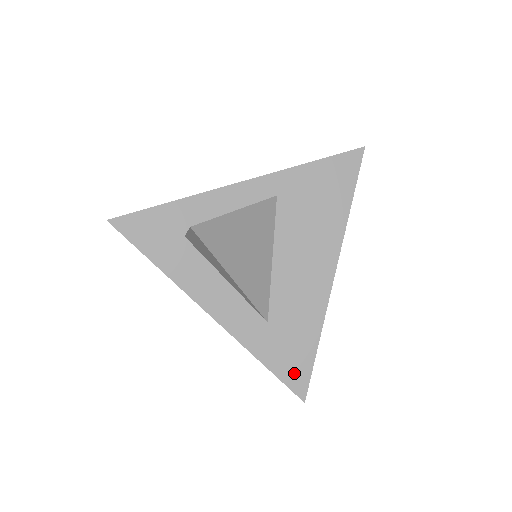
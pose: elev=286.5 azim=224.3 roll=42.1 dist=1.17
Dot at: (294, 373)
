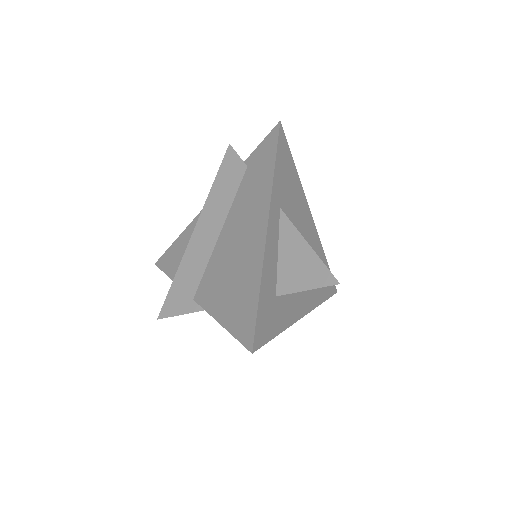
Dot at: (330, 286)
